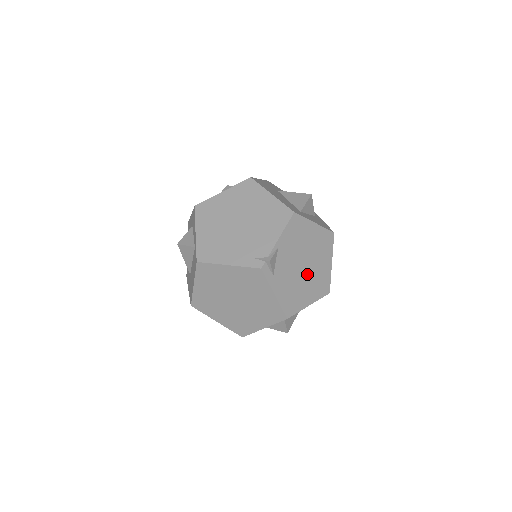
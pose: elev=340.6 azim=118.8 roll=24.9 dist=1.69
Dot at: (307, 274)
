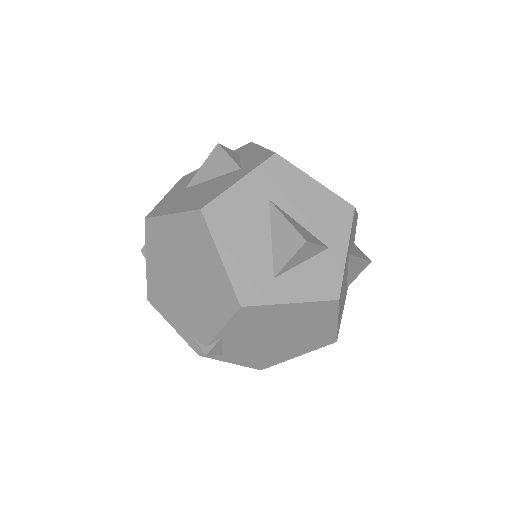
Dot at: (287, 340)
